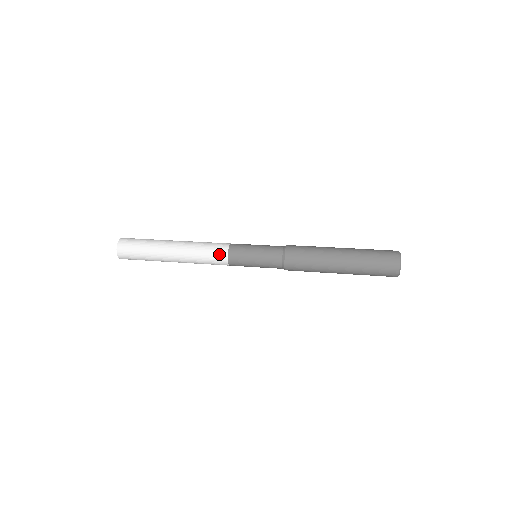
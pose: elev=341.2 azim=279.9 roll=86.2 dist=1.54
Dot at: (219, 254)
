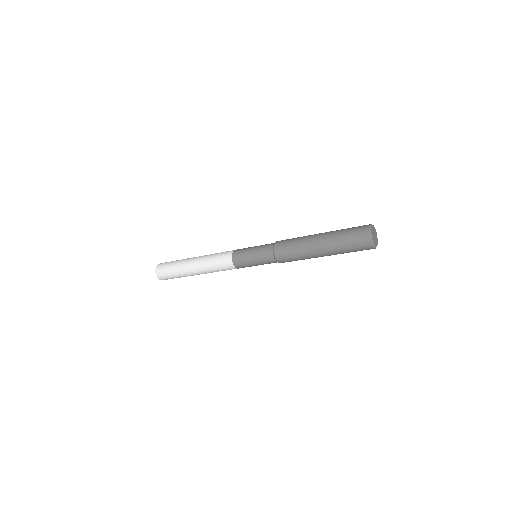
Dot at: (226, 263)
